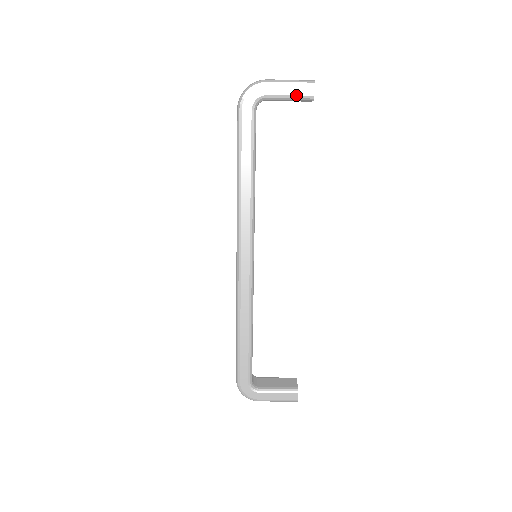
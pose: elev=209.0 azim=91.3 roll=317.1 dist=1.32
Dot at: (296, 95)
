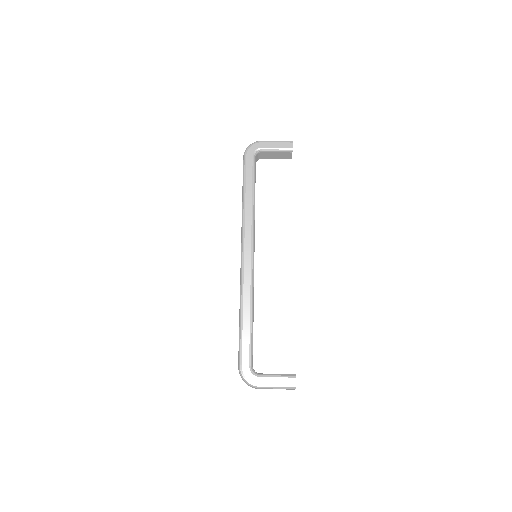
Dot at: (281, 148)
